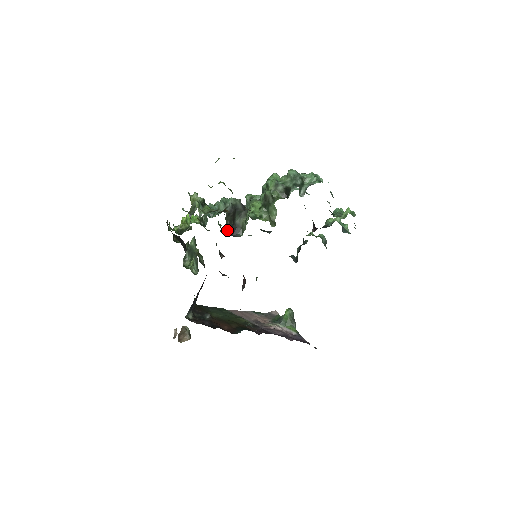
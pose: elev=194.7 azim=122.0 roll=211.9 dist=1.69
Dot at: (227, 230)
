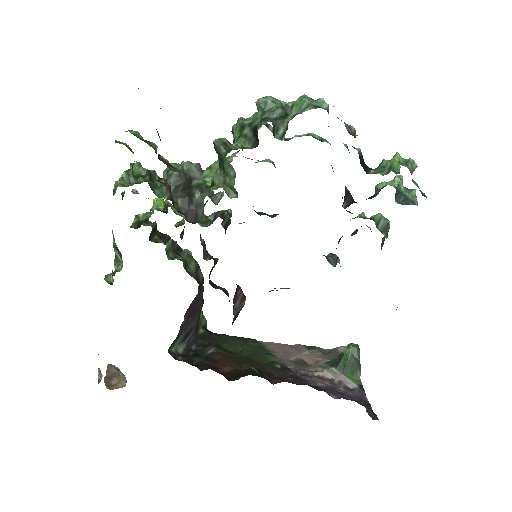
Dot at: (209, 218)
